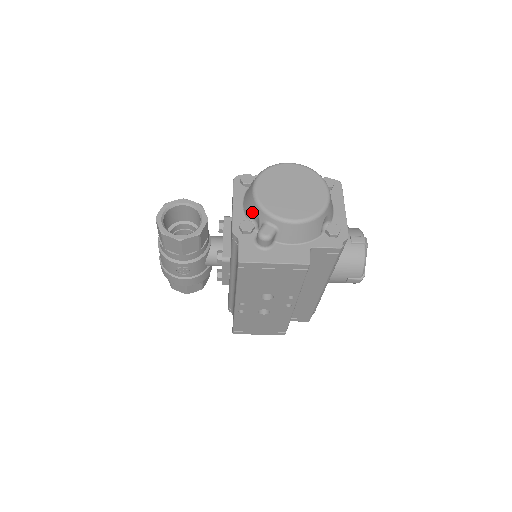
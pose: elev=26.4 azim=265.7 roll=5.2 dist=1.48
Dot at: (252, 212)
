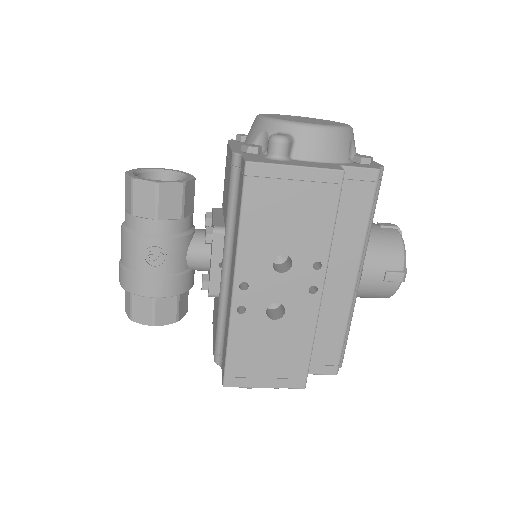
Dot at: (258, 134)
